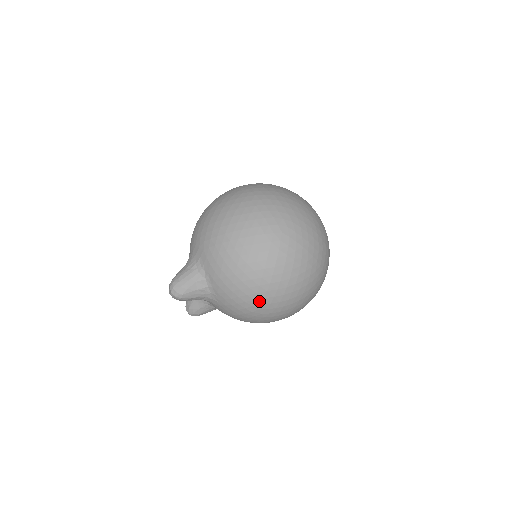
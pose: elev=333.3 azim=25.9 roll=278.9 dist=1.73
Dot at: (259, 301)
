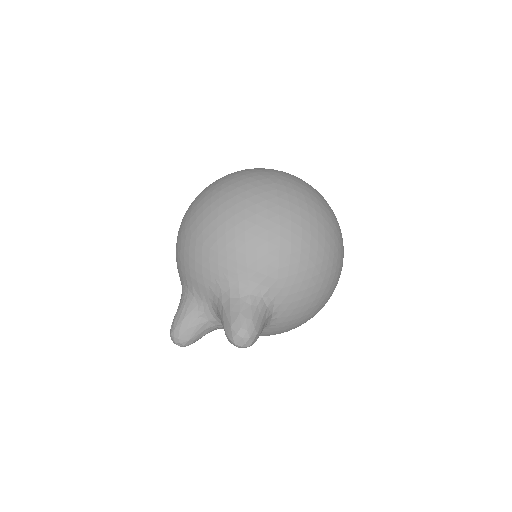
Dot at: occluded
